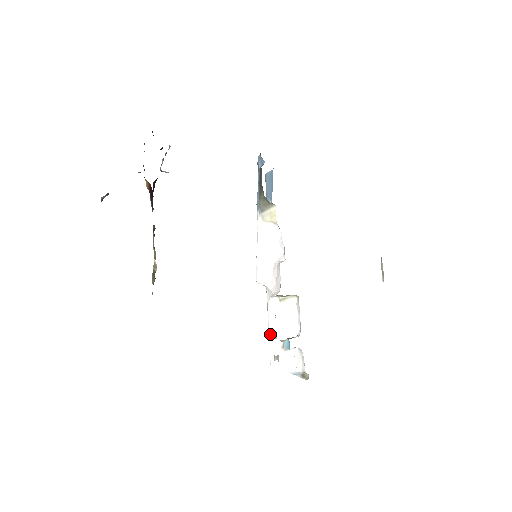
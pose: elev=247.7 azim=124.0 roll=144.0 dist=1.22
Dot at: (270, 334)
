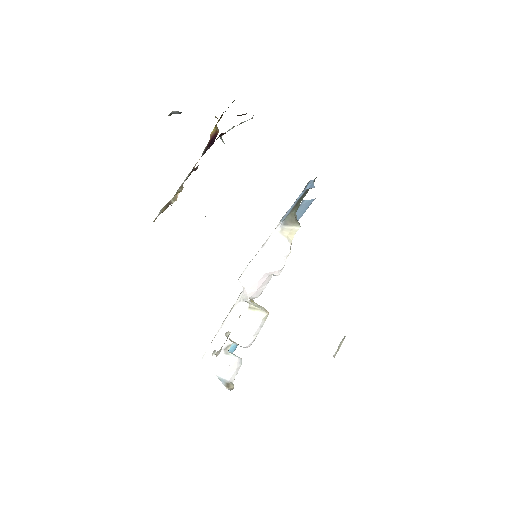
Dot at: (220, 331)
